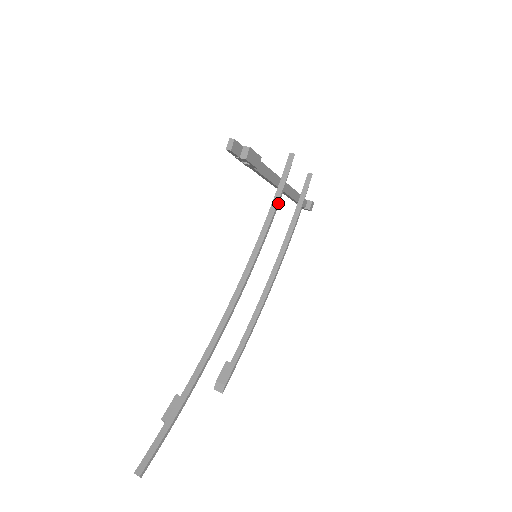
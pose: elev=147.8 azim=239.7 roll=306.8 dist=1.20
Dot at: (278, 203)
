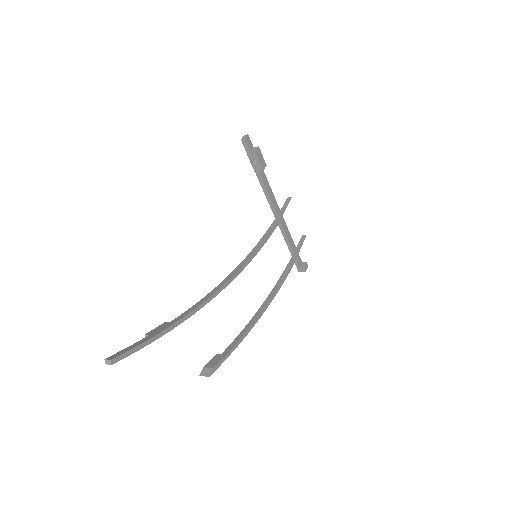
Dot at: (277, 223)
